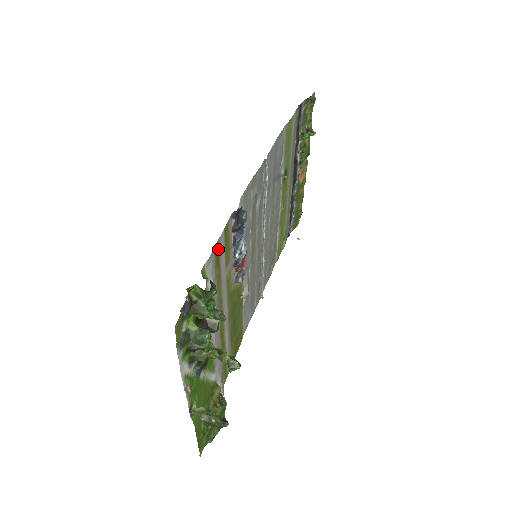
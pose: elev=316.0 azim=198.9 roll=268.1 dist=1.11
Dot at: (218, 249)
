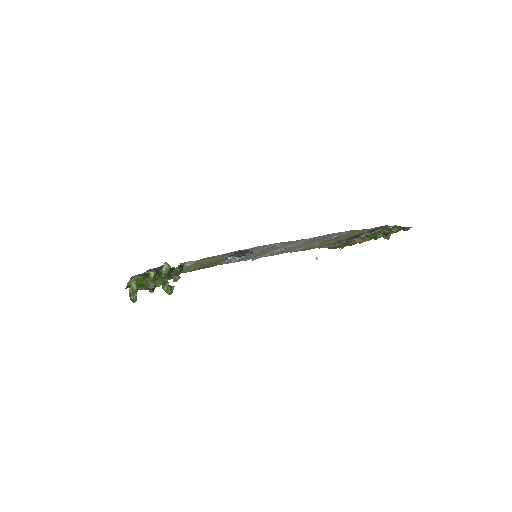
Dot at: (209, 257)
